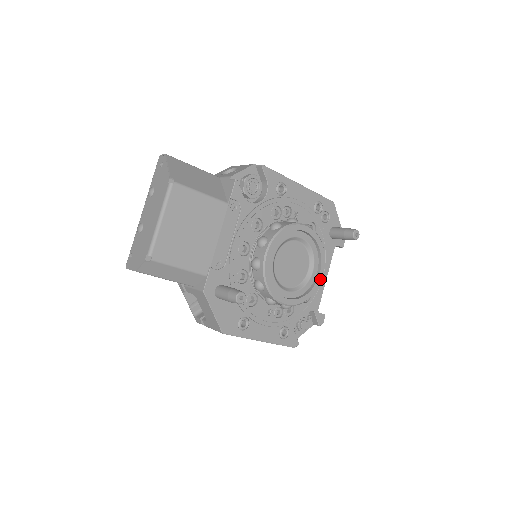
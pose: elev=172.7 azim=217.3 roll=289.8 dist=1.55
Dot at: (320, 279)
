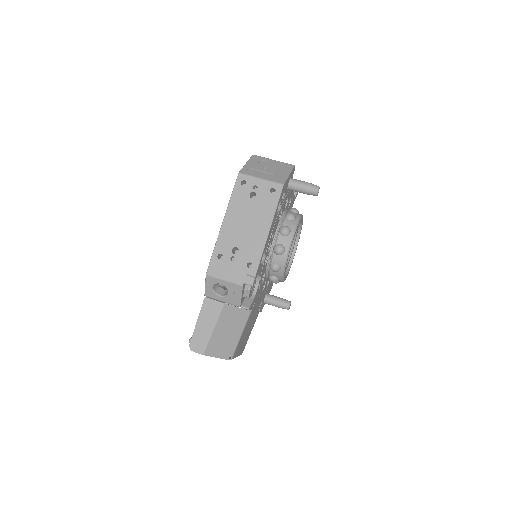
Dot at: occluded
